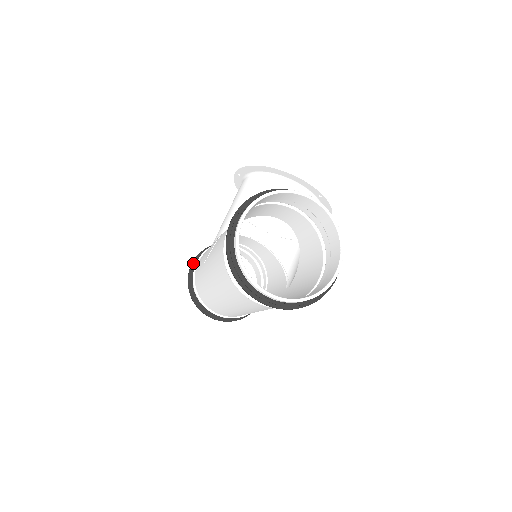
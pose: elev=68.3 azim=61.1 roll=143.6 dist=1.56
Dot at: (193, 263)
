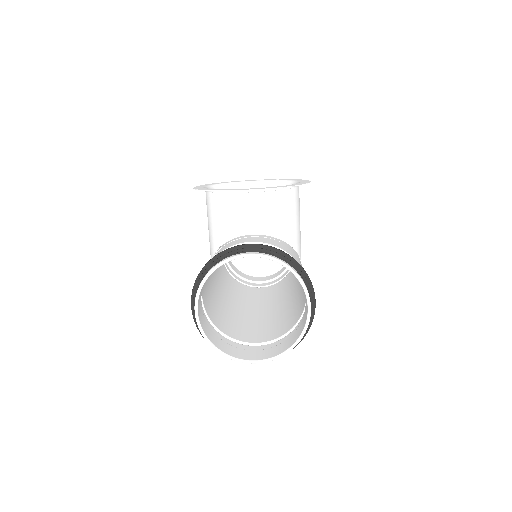
Dot at: occluded
